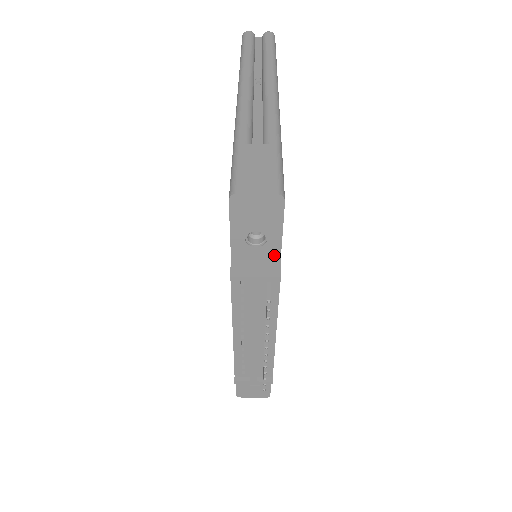
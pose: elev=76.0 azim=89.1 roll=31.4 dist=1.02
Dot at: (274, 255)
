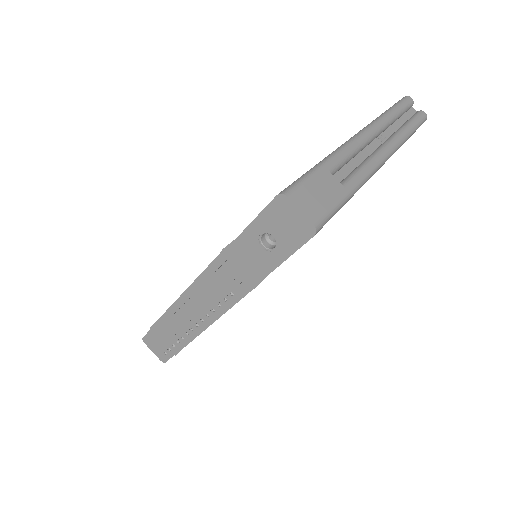
Dot at: (269, 266)
